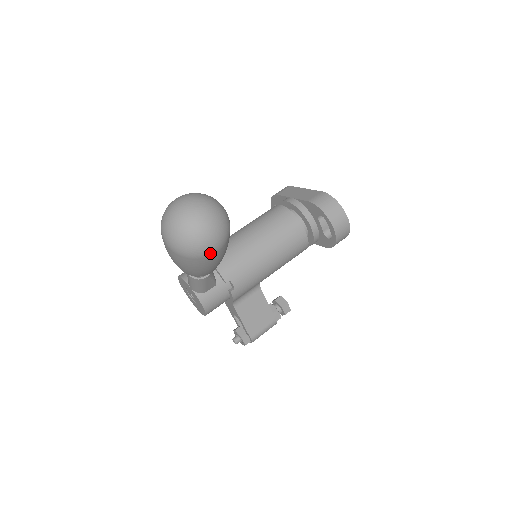
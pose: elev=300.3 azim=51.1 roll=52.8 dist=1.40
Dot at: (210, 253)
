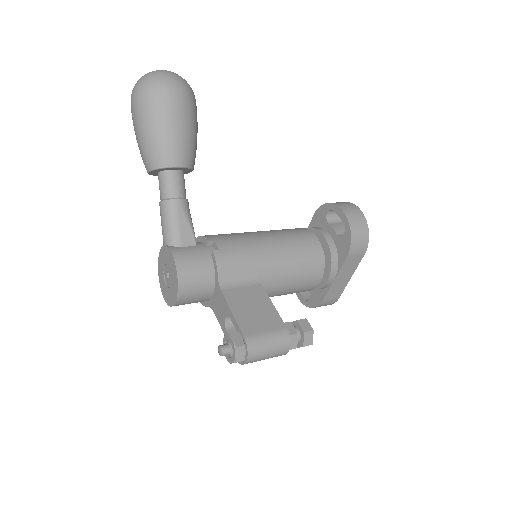
Dot at: (167, 88)
